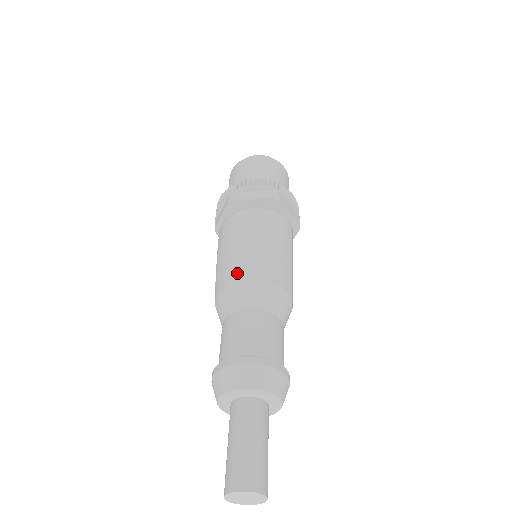
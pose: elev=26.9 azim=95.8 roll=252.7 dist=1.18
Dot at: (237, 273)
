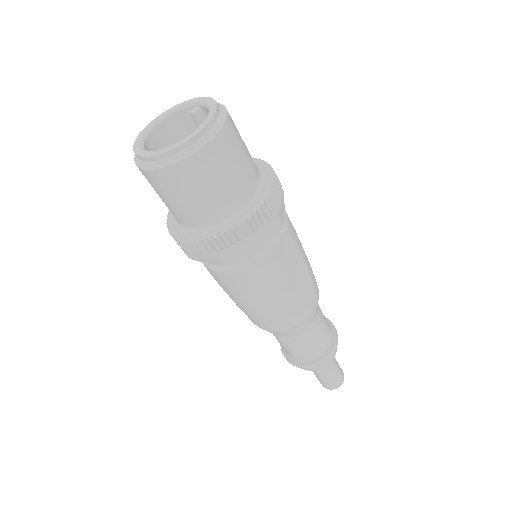
Dot at: occluded
